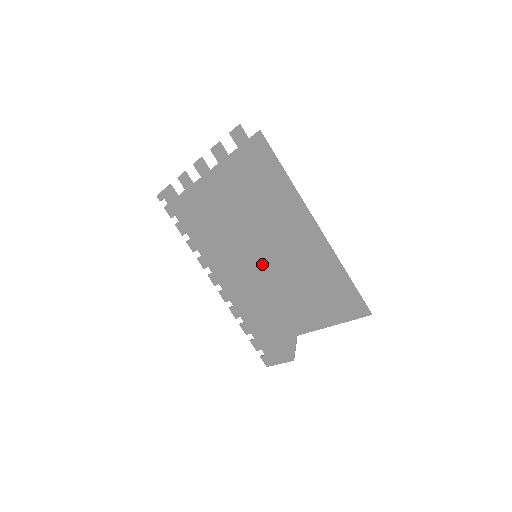
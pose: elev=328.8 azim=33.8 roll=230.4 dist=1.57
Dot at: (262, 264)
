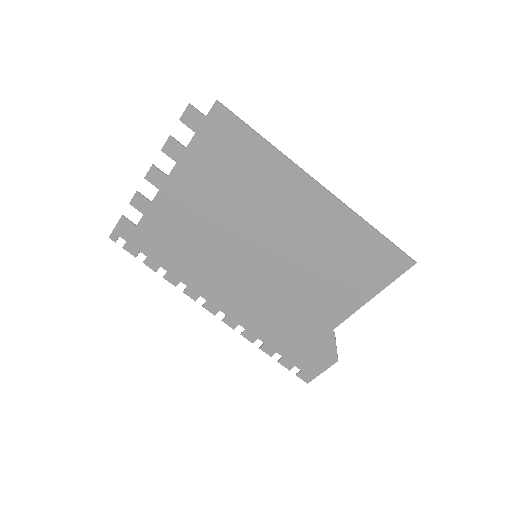
Dot at: (266, 262)
